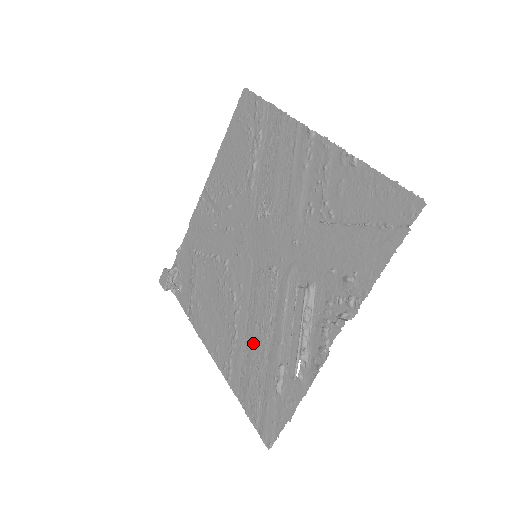
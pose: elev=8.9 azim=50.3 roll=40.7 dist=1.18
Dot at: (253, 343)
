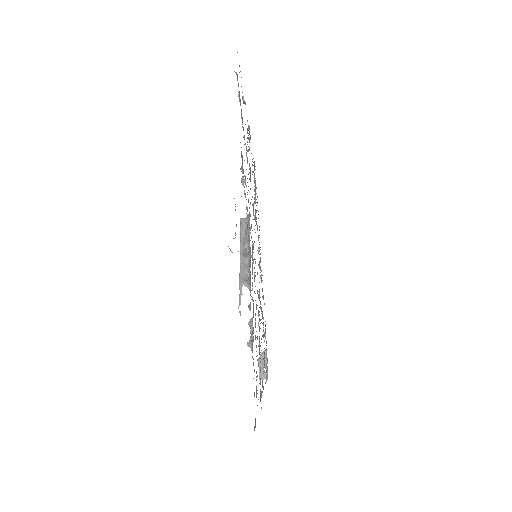
Dot at: occluded
